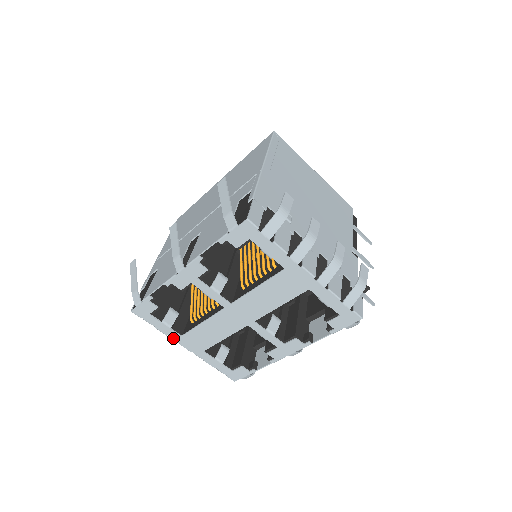
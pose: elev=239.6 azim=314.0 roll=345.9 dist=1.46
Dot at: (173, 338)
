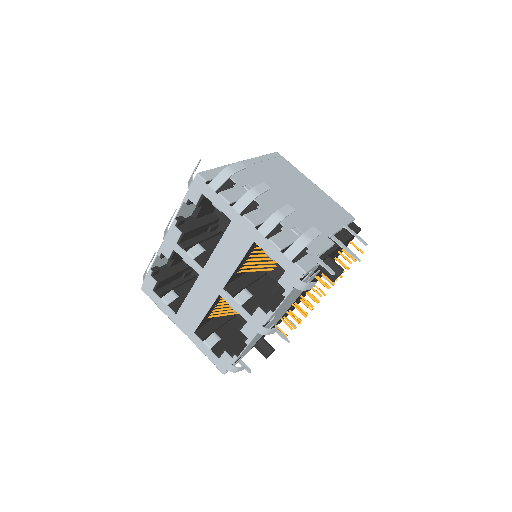
Dot at: (171, 318)
